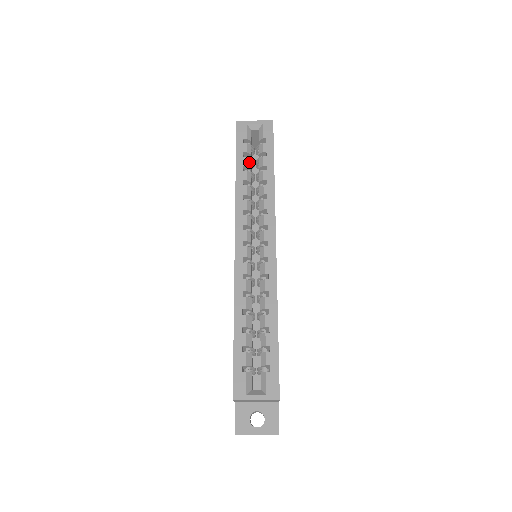
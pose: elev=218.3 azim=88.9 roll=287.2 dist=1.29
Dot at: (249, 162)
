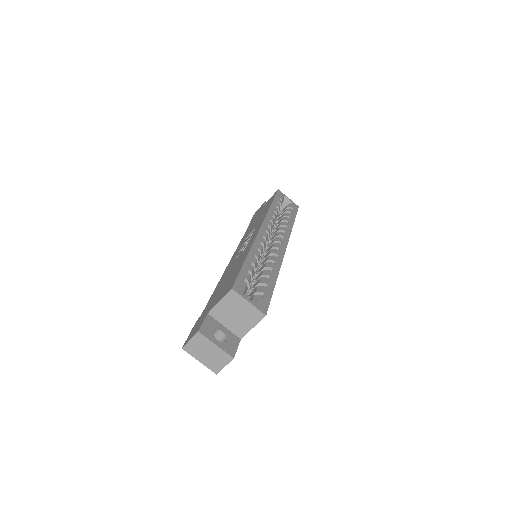
Dot at: (279, 208)
